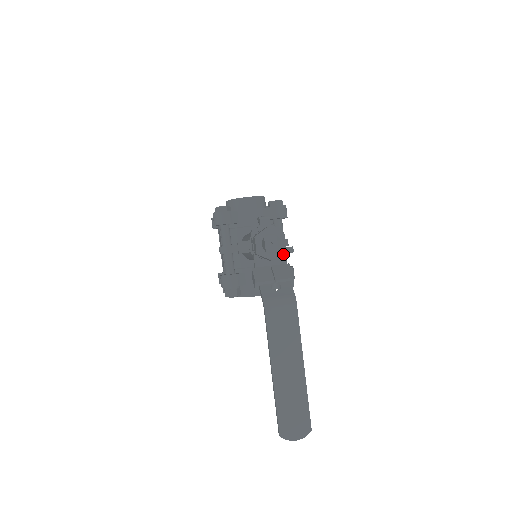
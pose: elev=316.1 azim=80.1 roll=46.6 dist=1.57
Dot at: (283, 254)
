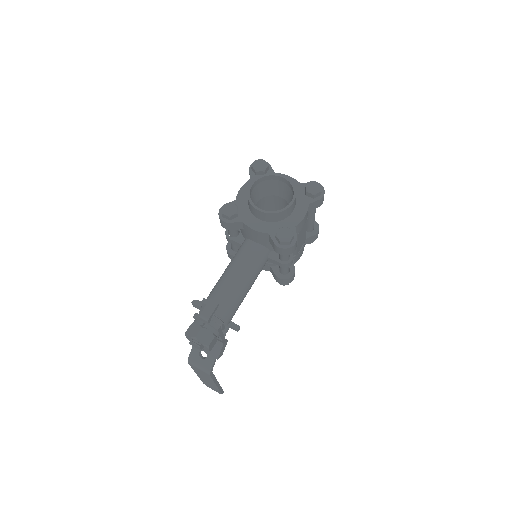
Dot at: (220, 337)
